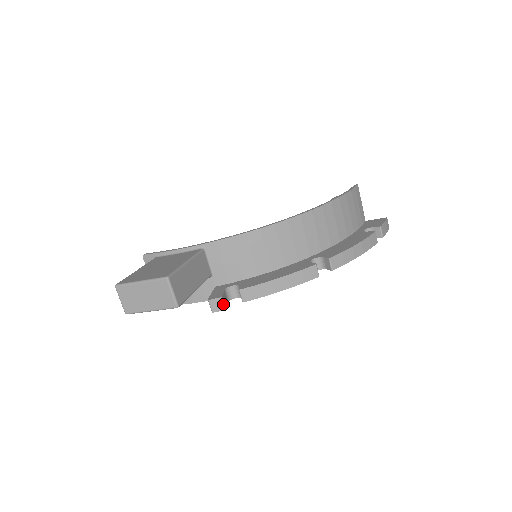
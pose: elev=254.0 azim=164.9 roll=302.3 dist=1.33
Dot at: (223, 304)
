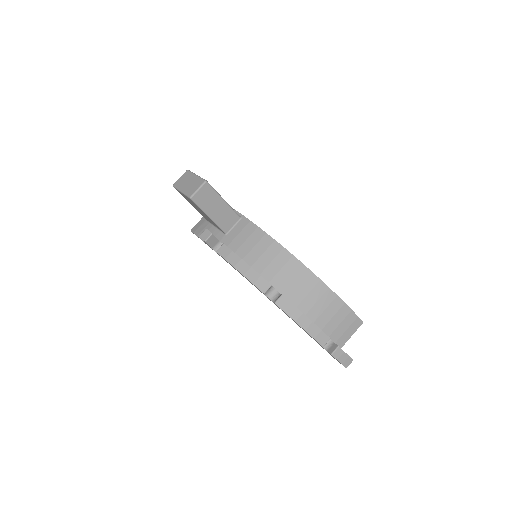
Dot at: (208, 237)
